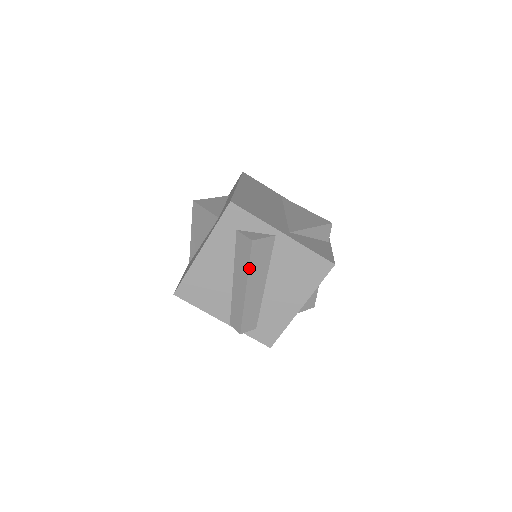
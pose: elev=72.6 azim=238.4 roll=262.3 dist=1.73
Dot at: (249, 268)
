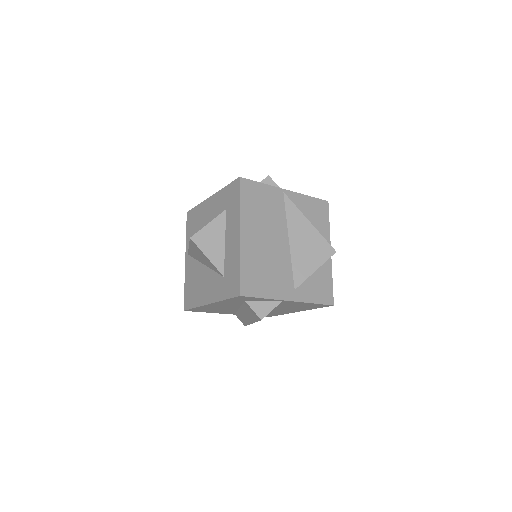
Dot at: (256, 321)
